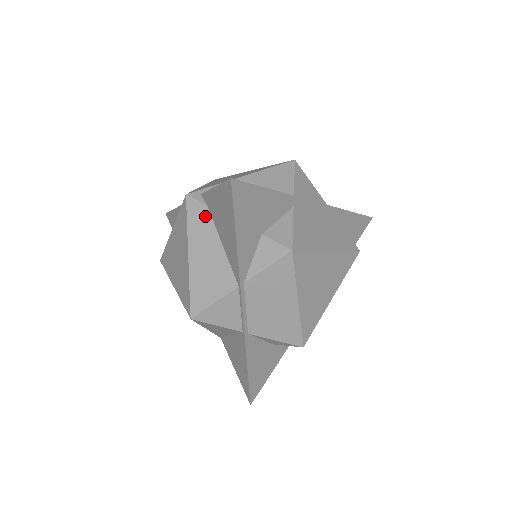
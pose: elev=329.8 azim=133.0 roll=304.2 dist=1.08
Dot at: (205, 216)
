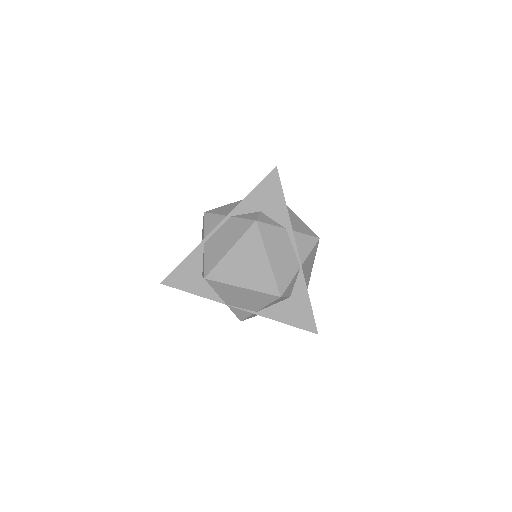
Dot at: occluded
